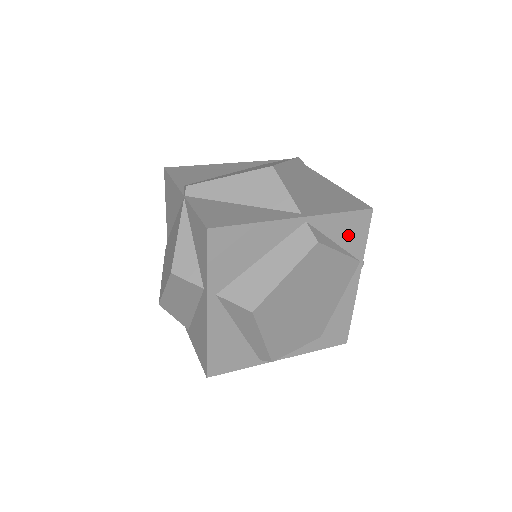
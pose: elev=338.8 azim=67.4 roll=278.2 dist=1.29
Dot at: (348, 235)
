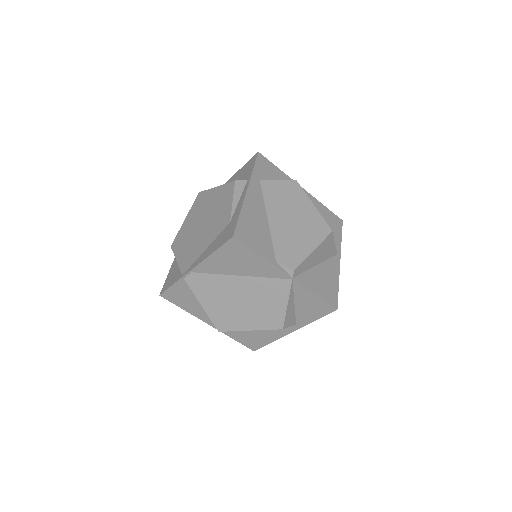
Dot at: occluded
